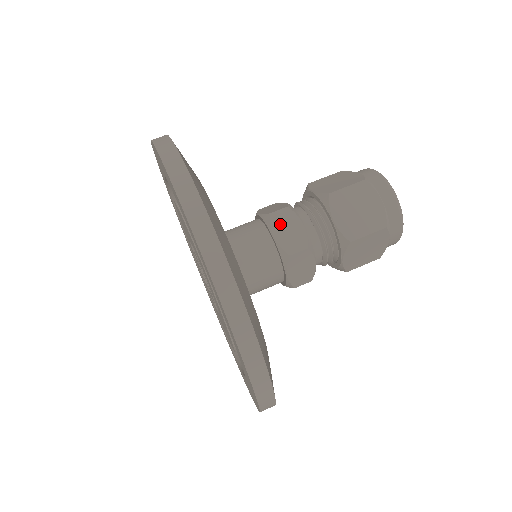
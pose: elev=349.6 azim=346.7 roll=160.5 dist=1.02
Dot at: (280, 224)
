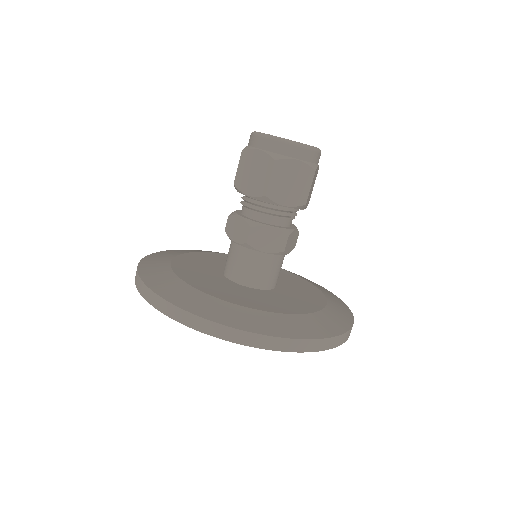
Dot at: (232, 231)
